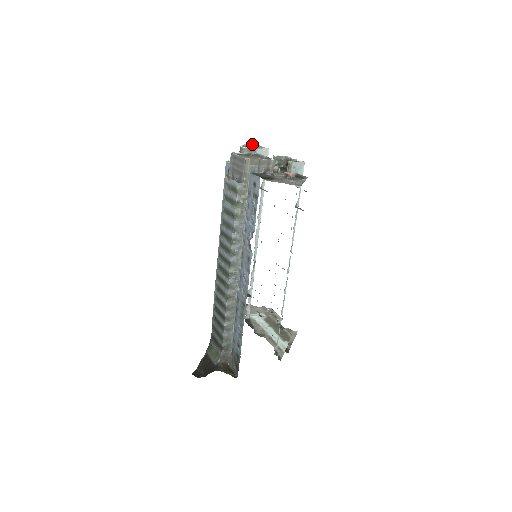
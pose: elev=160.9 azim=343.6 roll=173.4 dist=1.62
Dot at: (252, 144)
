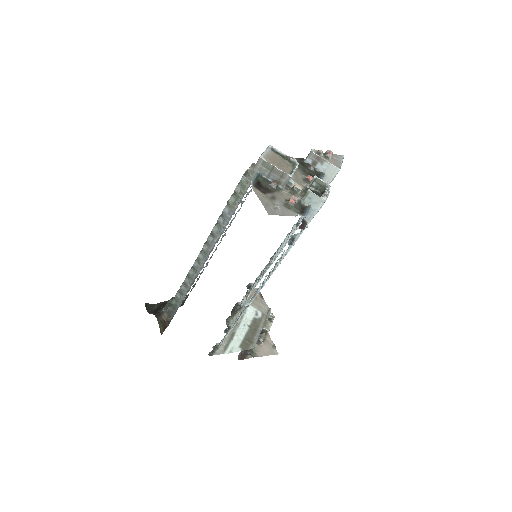
Dot at: (330, 154)
